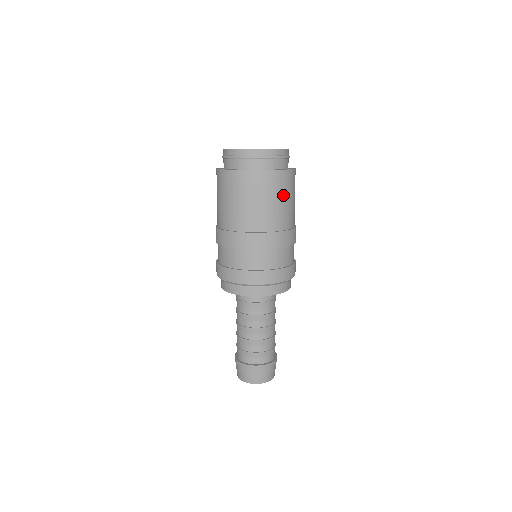
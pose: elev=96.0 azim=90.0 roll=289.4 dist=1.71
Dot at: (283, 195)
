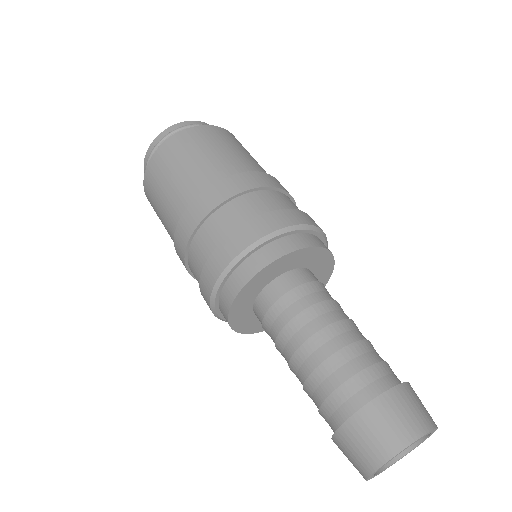
Dot at: (240, 147)
